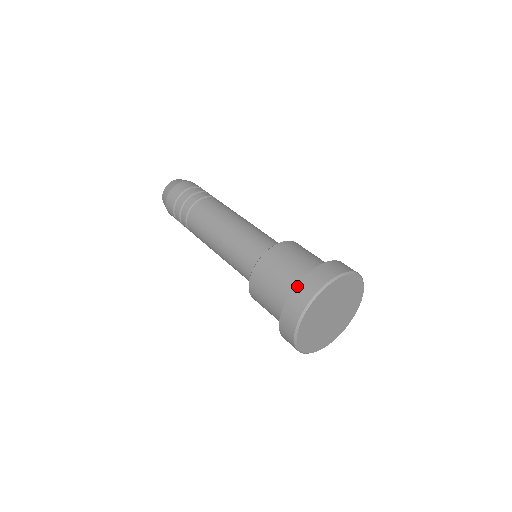
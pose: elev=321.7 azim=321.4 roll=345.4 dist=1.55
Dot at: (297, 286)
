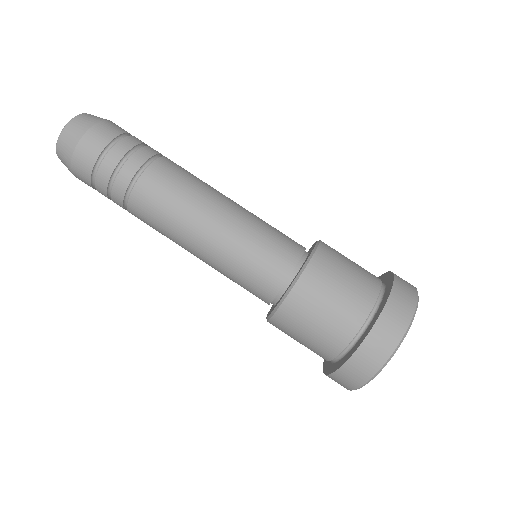
Dot at: (336, 373)
